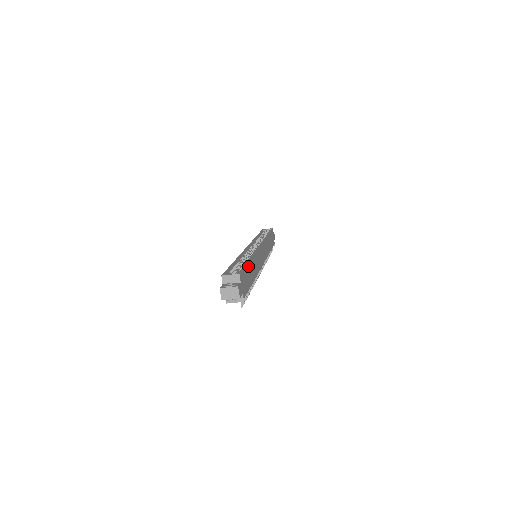
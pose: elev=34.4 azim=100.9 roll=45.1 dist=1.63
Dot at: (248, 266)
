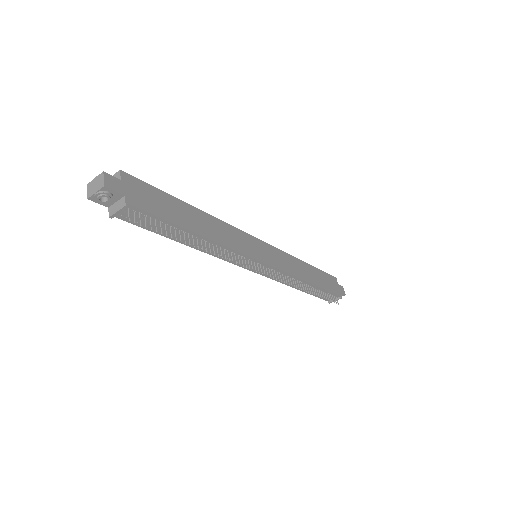
Dot at: (177, 203)
